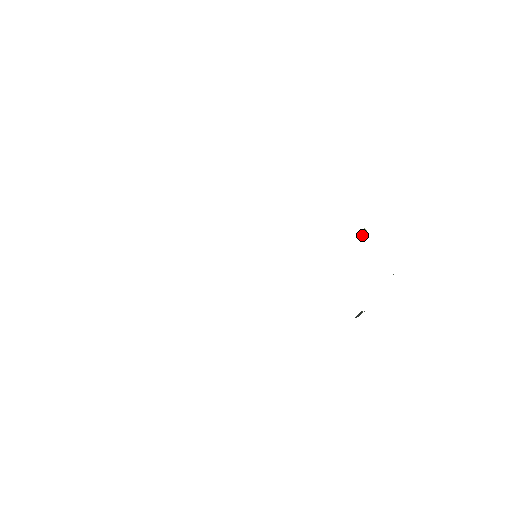
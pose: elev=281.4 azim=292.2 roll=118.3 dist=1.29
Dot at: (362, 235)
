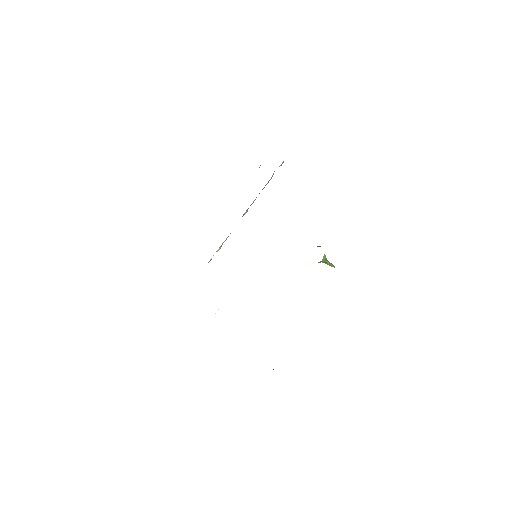
Dot at: (328, 263)
